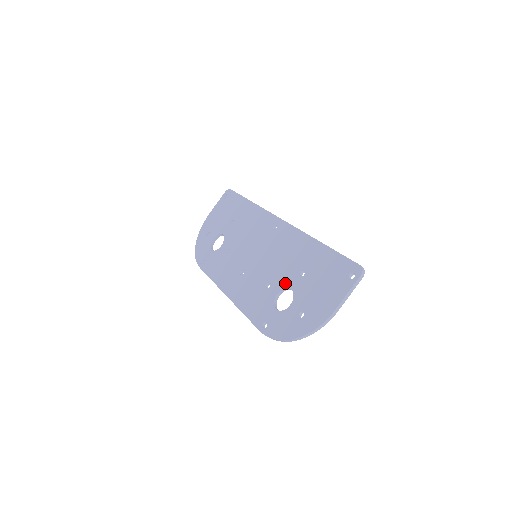
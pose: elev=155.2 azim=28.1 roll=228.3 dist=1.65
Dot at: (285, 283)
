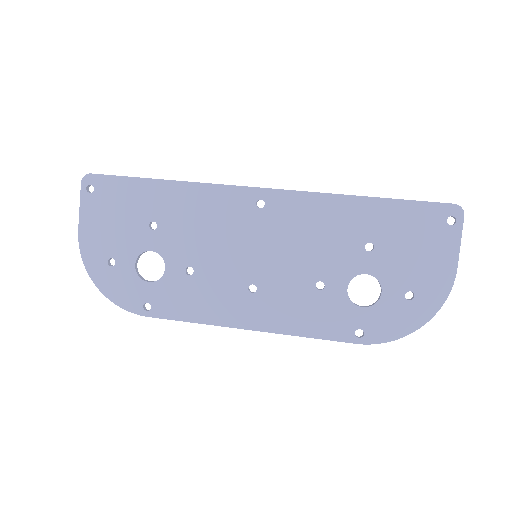
Dot at: (350, 271)
